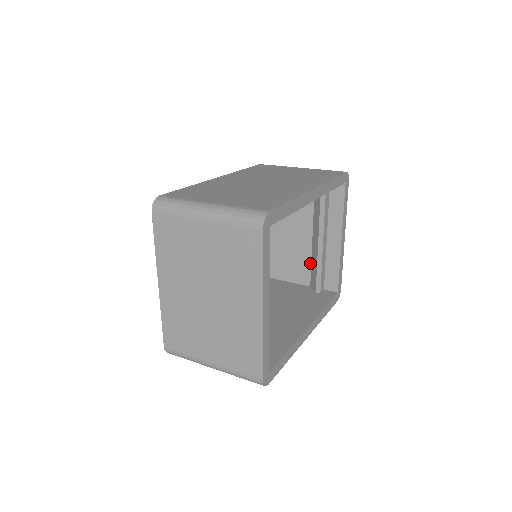
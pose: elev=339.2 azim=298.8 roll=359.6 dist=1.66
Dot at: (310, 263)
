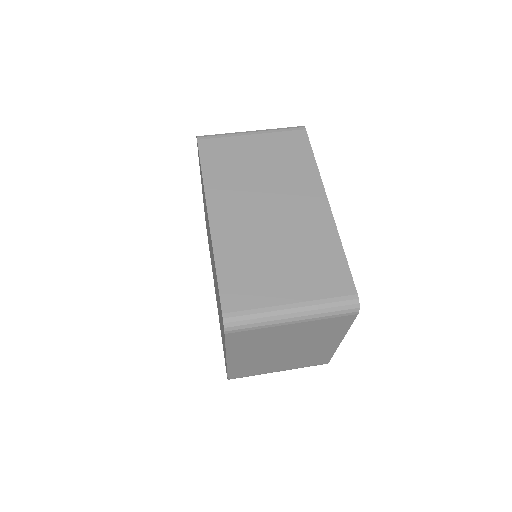
Dot at: occluded
